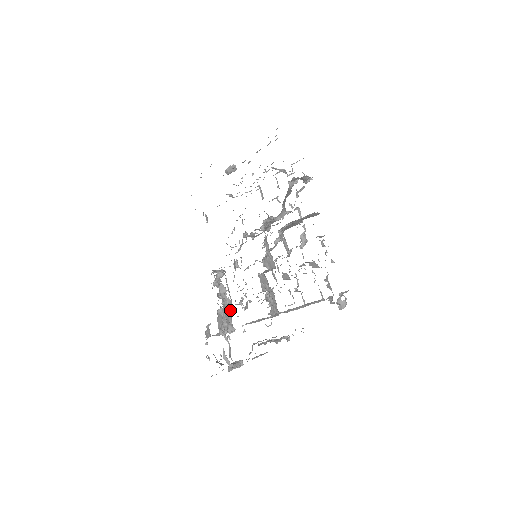
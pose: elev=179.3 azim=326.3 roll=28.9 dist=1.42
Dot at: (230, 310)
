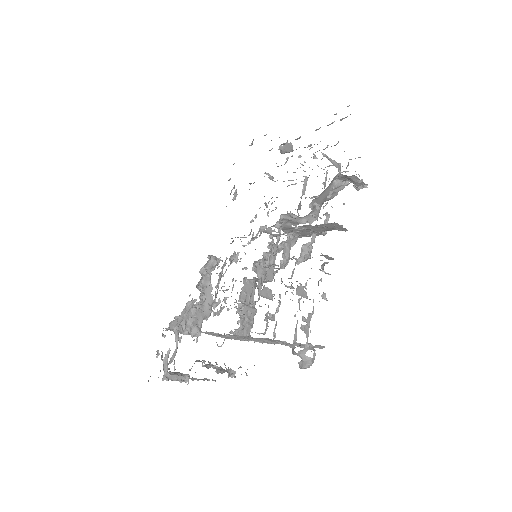
Dot at: (206, 310)
